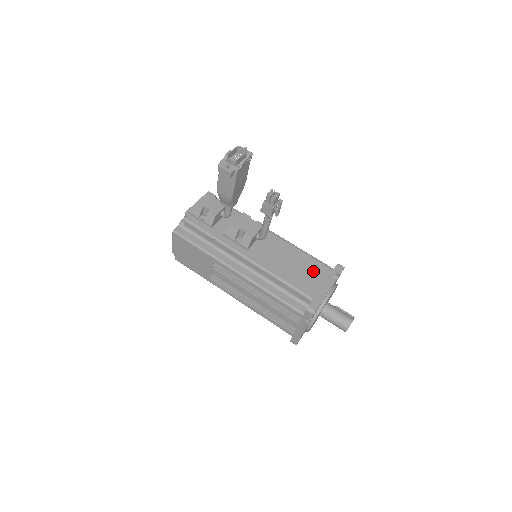
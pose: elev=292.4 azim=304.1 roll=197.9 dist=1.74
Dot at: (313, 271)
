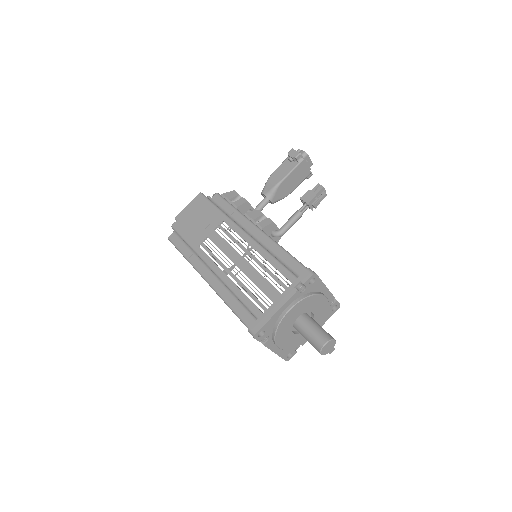
Dot at: occluded
